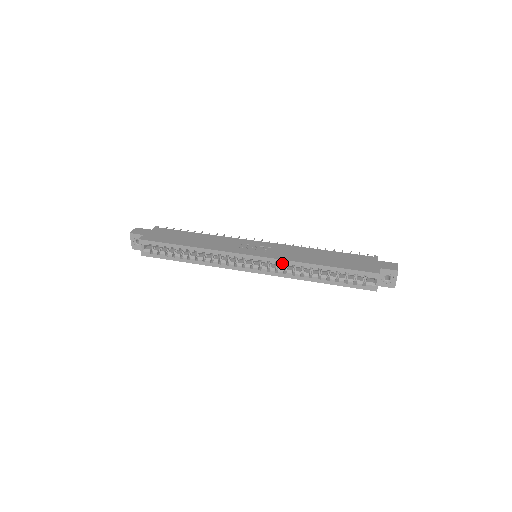
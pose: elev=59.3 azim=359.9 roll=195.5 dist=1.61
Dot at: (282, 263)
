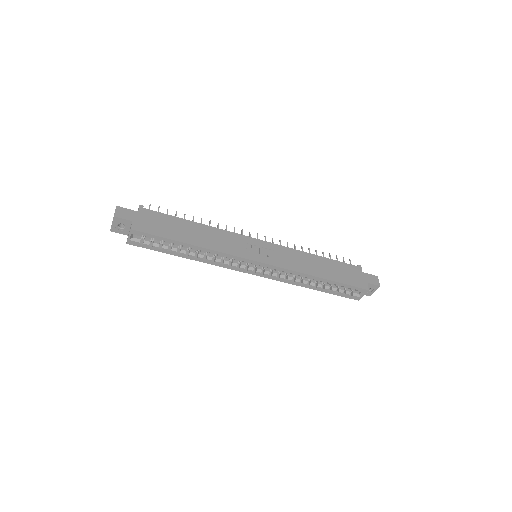
Dot at: (288, 272)
